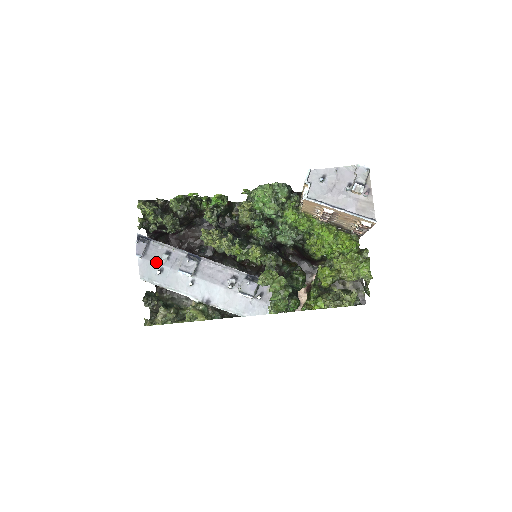
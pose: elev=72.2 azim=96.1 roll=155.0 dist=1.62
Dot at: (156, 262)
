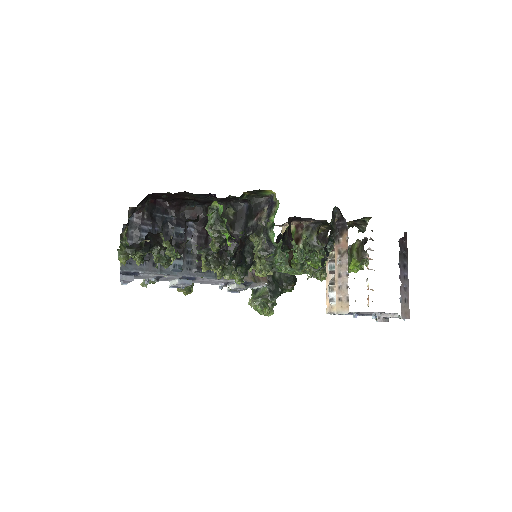
Dot at: occluded
